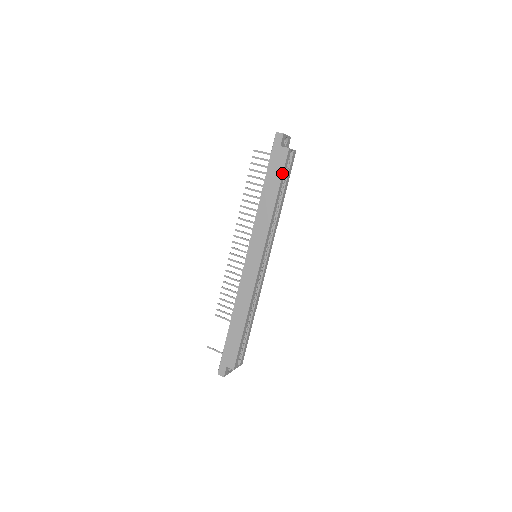
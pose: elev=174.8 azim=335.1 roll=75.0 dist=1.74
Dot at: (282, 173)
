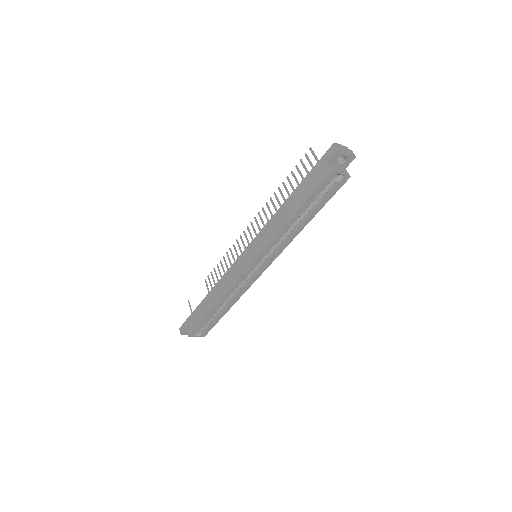
Dot at: (312, 193)
